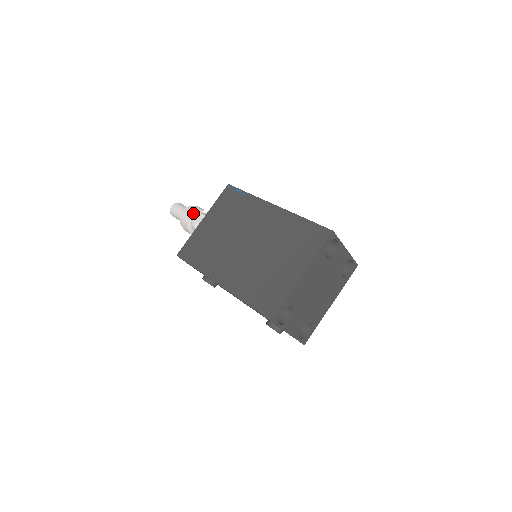
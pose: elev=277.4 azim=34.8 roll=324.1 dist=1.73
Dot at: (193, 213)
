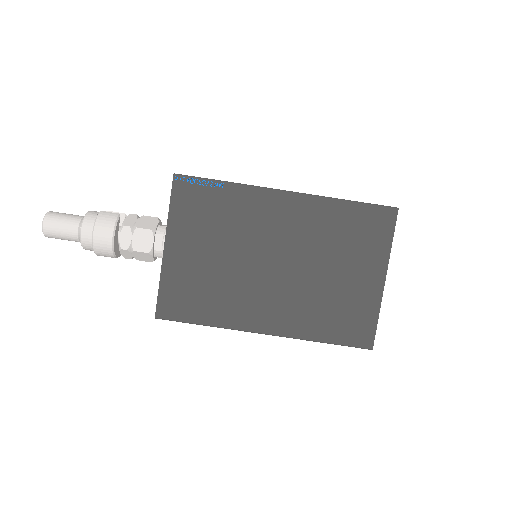
Dot at: (111, 230)
